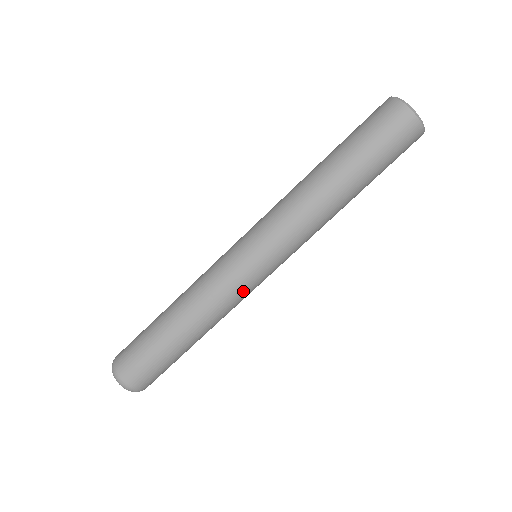
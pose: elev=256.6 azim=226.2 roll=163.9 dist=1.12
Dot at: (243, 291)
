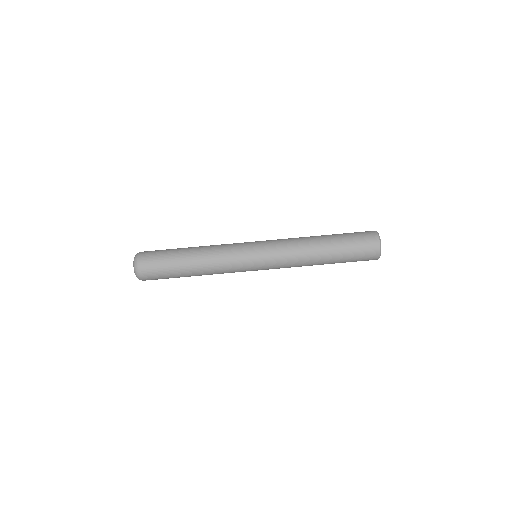
Dot at: (237, 267)
